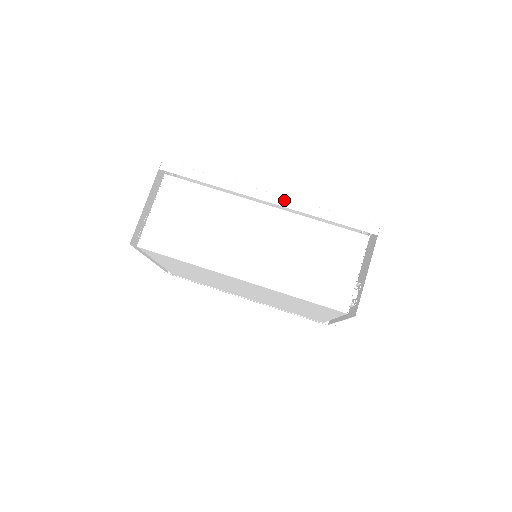
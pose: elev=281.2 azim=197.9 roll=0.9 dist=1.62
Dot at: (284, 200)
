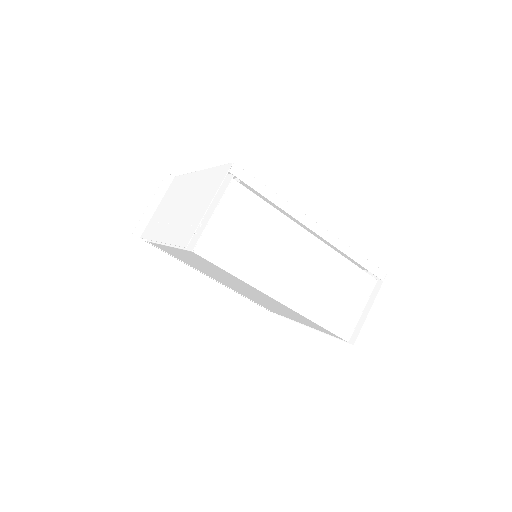
Dot at: (328, 234)
